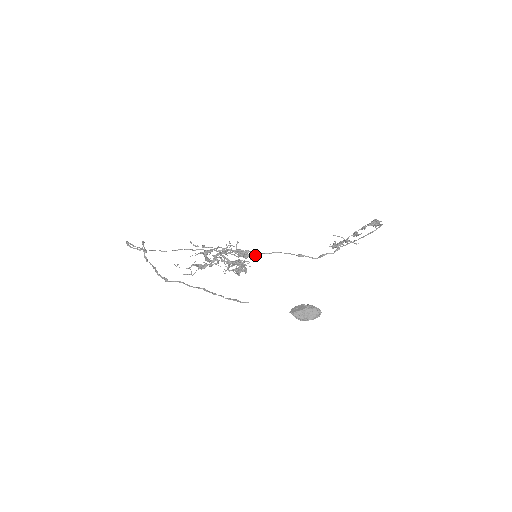
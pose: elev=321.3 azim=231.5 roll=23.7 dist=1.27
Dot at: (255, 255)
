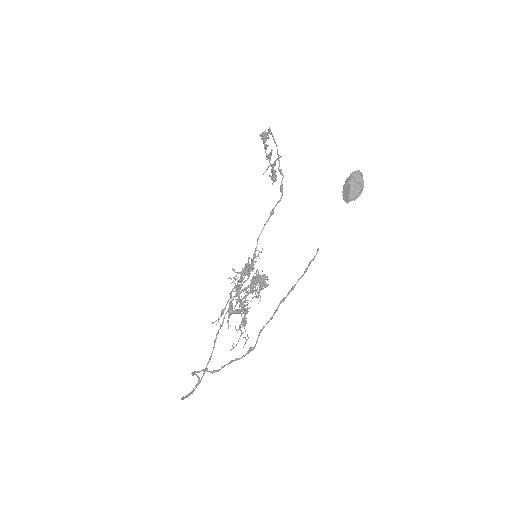
Dot at: occluded
